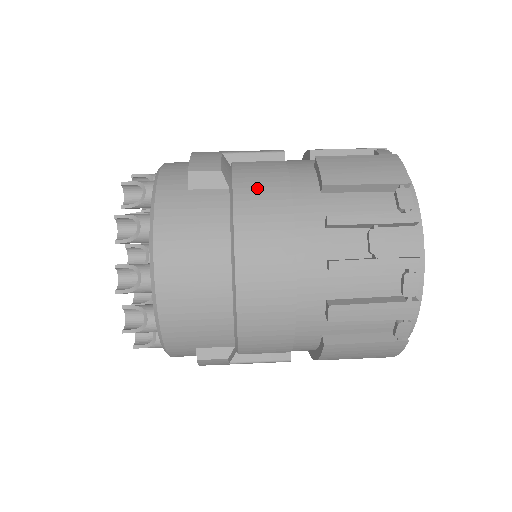
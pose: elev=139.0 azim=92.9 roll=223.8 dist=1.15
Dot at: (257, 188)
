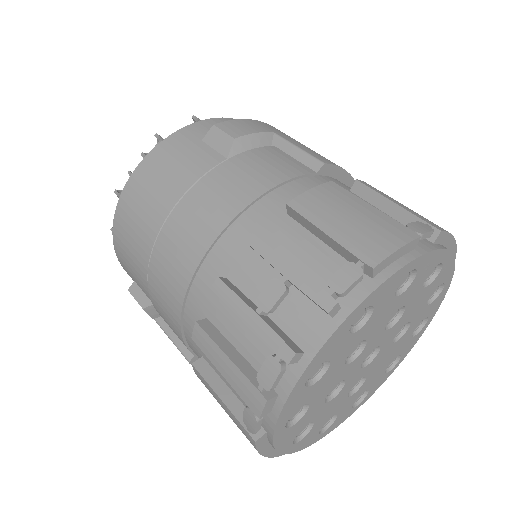
Dot at: (244, 172)
